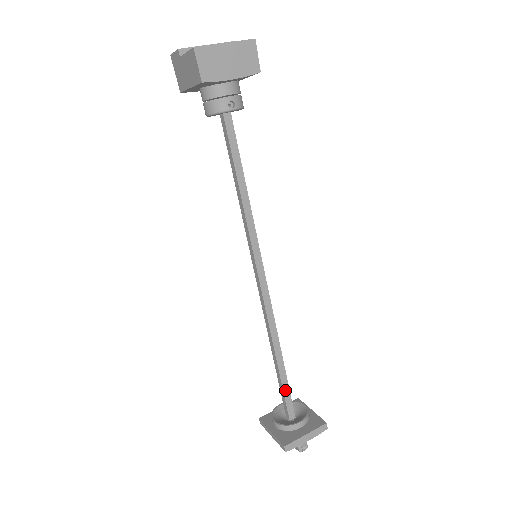
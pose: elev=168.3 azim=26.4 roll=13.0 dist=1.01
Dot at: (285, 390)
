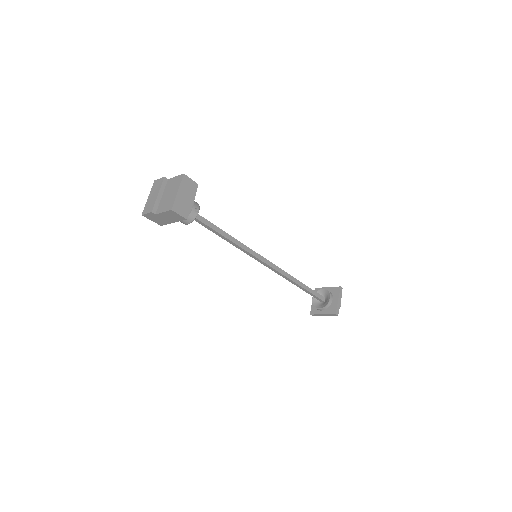
Dot at: (312, 293)
